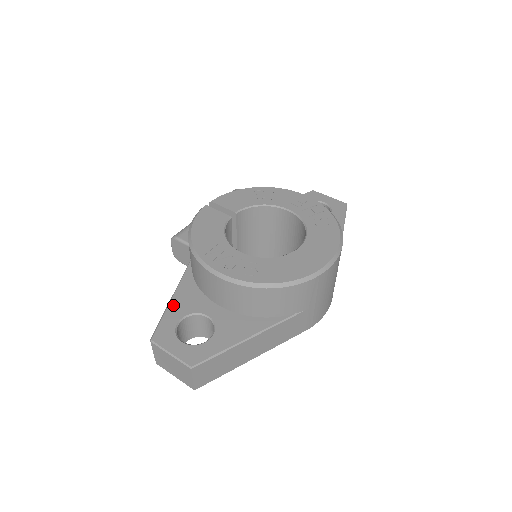
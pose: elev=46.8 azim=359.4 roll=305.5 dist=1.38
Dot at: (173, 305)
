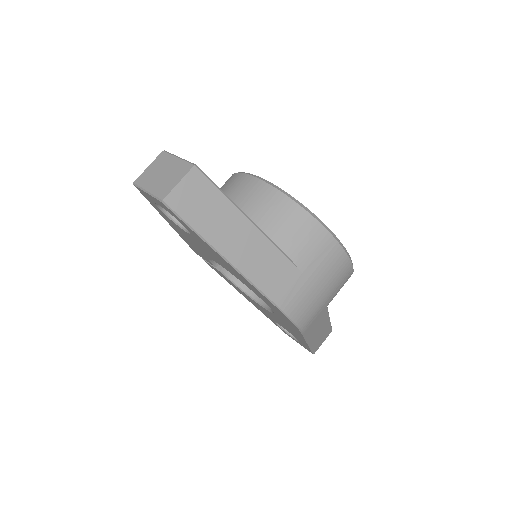
Dot at: occluded
